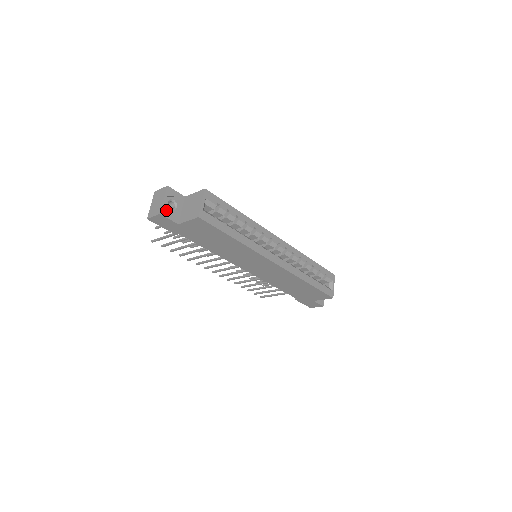
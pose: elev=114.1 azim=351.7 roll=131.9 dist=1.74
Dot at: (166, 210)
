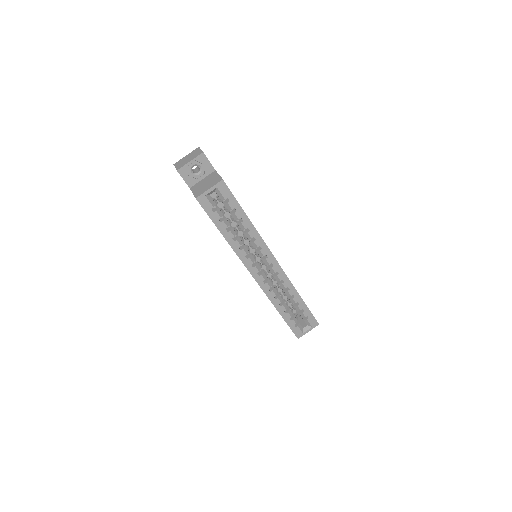
Dot at: (186, 171)
